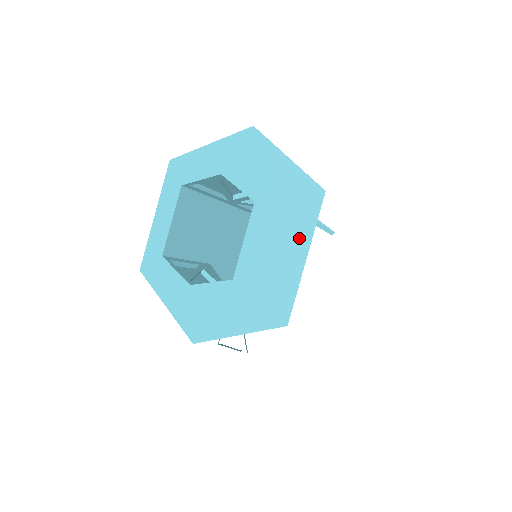
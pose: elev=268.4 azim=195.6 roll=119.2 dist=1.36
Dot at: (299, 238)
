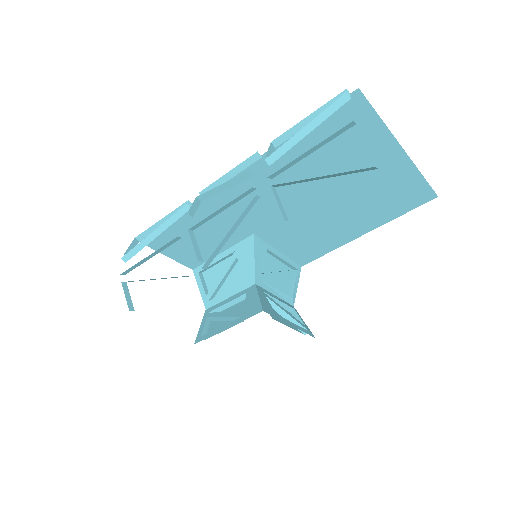
Dot at: occluded
